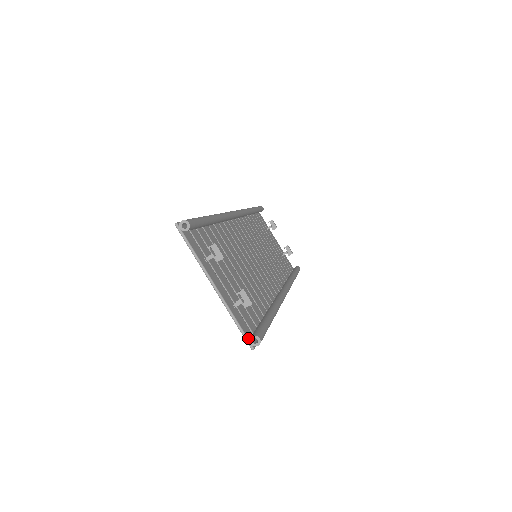
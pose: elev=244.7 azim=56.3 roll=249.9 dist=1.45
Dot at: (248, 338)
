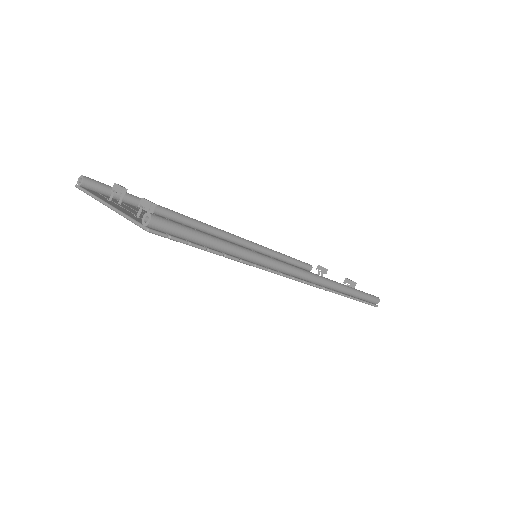
Dot at: (142, 224)
